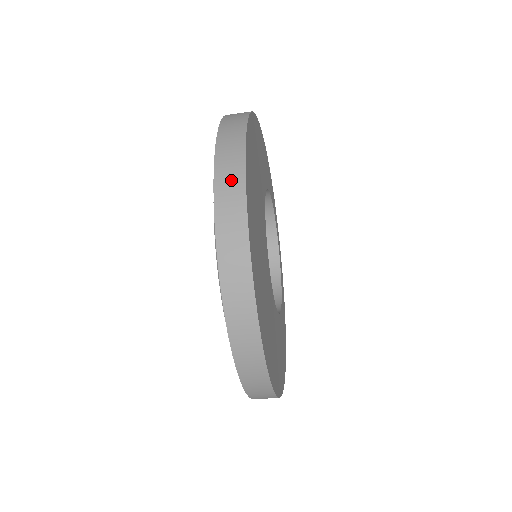
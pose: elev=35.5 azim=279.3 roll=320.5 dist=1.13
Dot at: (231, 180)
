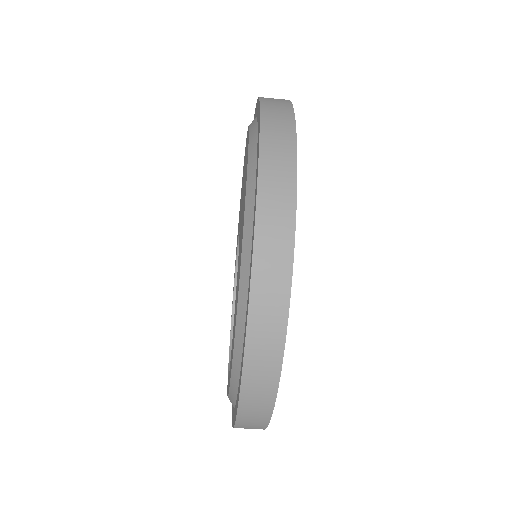
Dot at: occluded
